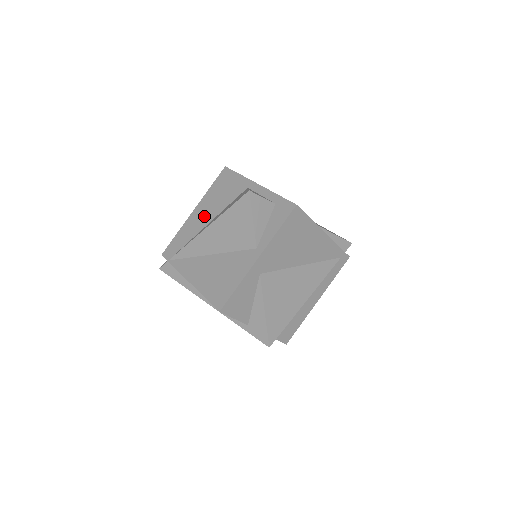
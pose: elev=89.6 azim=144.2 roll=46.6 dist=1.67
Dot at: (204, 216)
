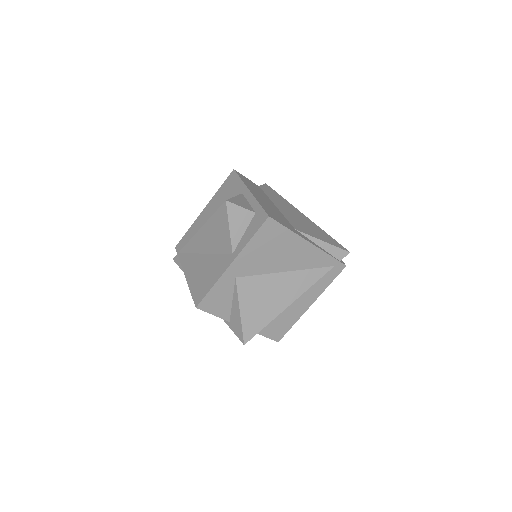
Dot at: (208, 216)
